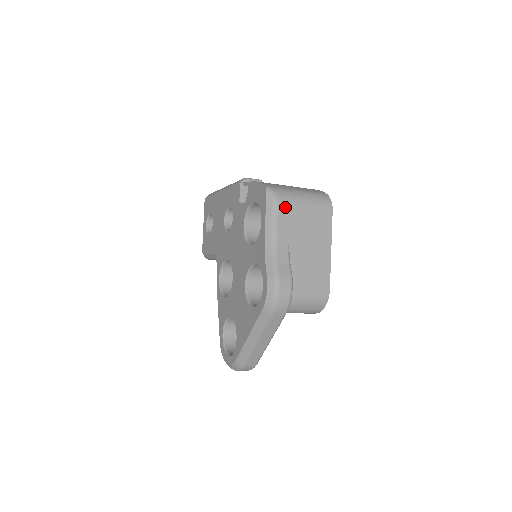
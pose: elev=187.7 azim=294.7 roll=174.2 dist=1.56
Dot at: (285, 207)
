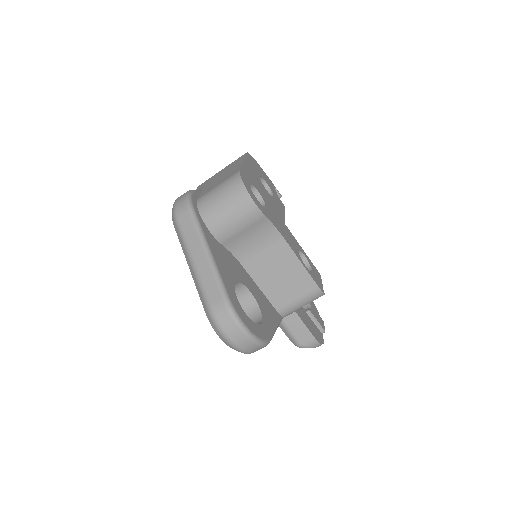
Dot at: (204, 182)
